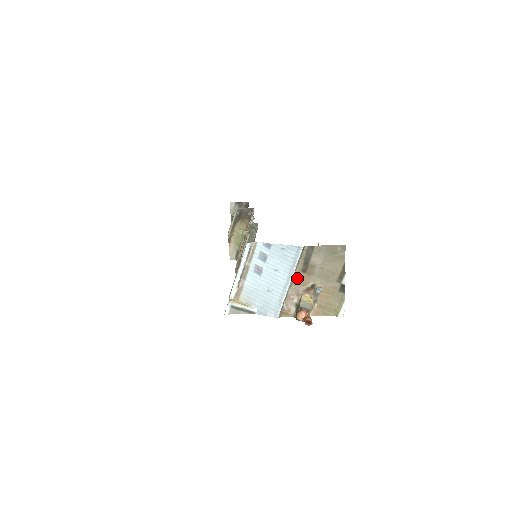
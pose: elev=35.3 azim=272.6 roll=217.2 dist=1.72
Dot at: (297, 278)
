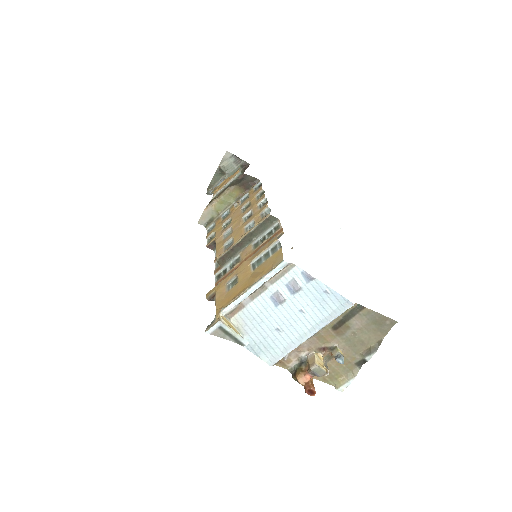
Dot at: (321, 332)
